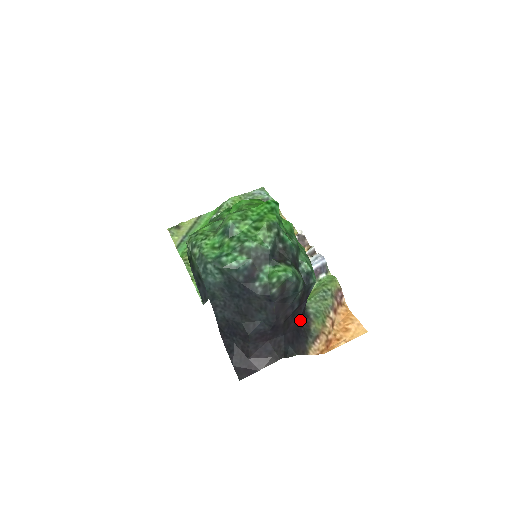
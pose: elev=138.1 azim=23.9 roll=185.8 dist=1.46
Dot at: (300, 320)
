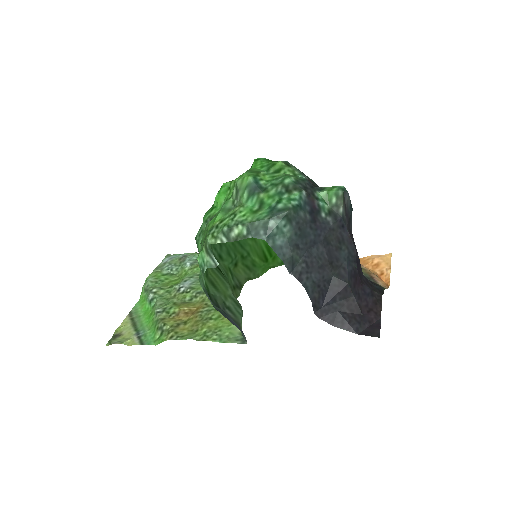
Dot at: occluded
